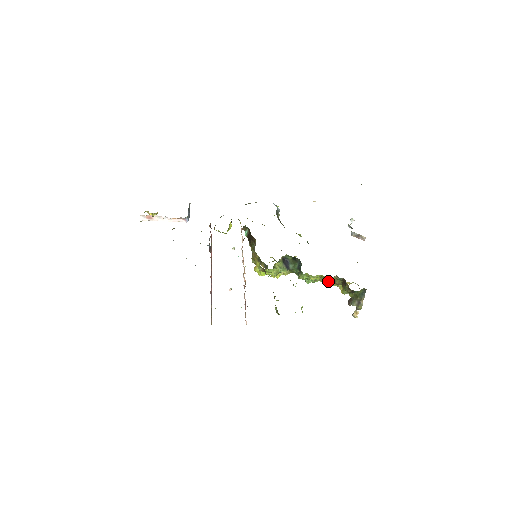
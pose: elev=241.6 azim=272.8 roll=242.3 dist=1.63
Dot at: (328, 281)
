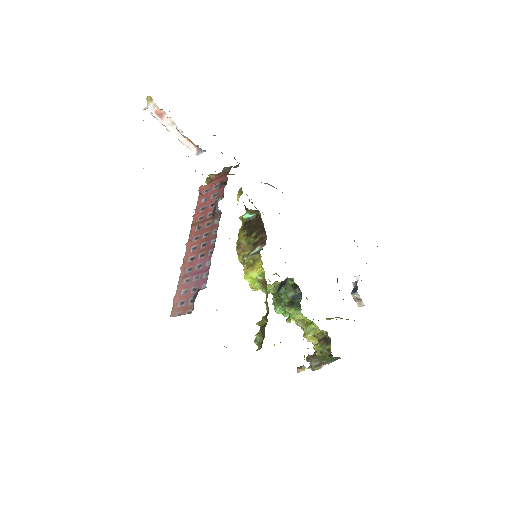
Dot at: (314, 331)
